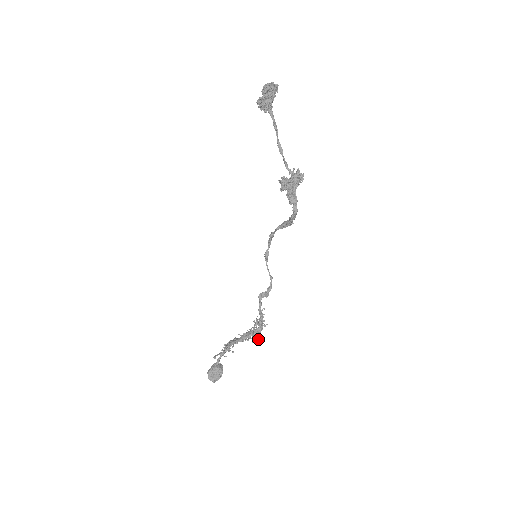
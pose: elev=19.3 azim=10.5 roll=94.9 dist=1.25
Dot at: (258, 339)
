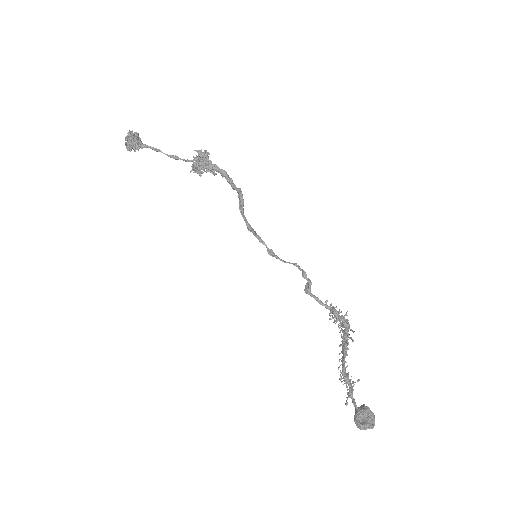
Dot at: (353, 332)
